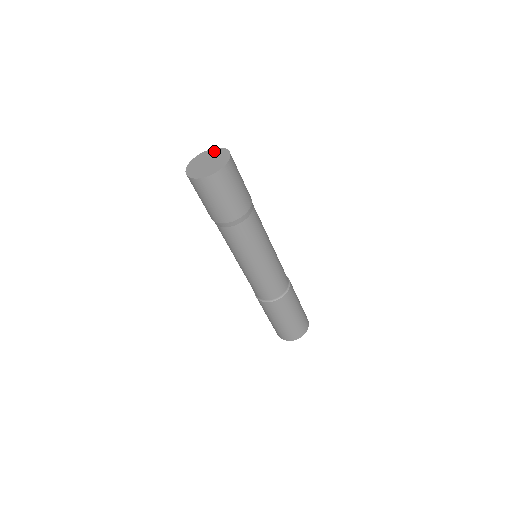
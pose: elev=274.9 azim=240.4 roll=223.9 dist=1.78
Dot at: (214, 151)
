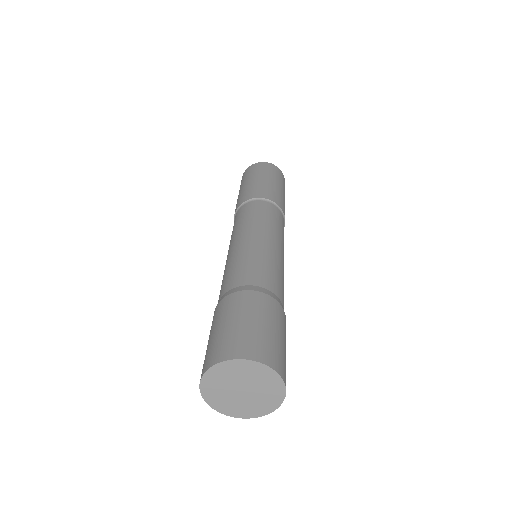
Dot at: (258, 372)
